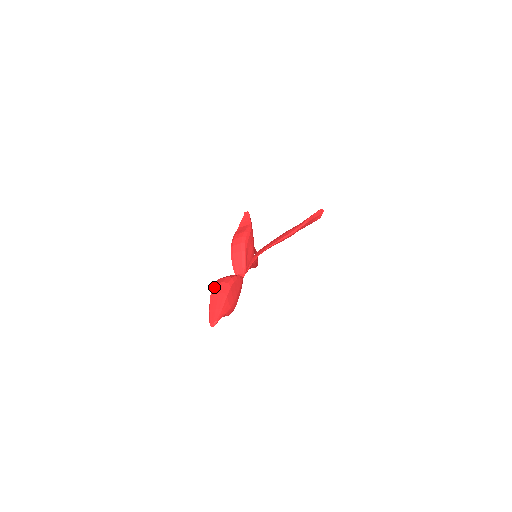
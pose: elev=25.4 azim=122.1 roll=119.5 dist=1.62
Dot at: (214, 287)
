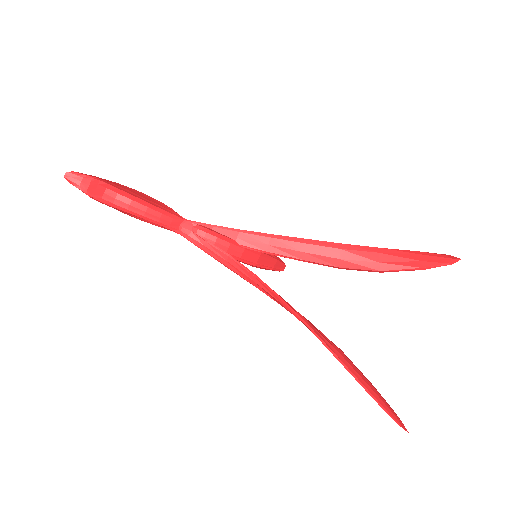
Dot at: occluded
